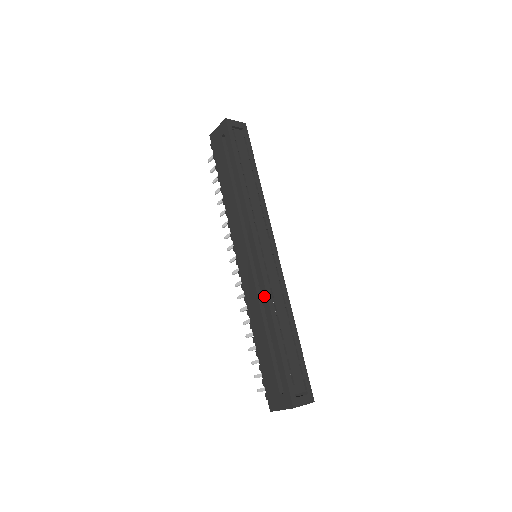
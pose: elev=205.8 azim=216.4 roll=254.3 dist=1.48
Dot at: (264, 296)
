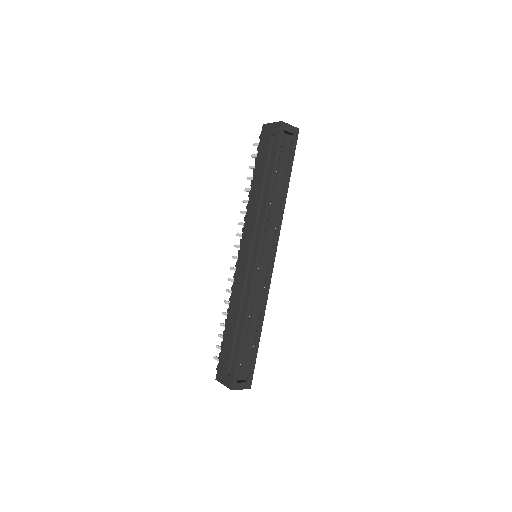
Dot at: (246, 297)
